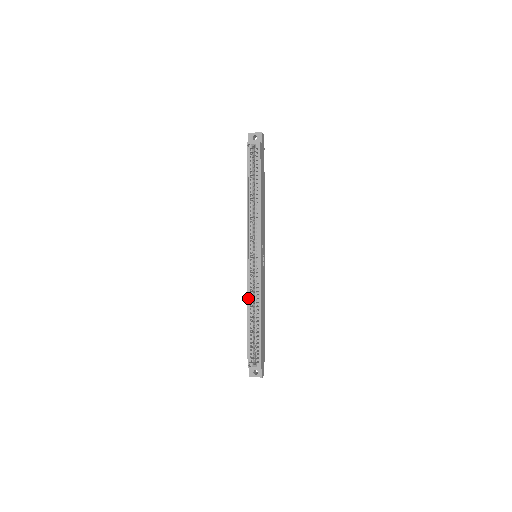
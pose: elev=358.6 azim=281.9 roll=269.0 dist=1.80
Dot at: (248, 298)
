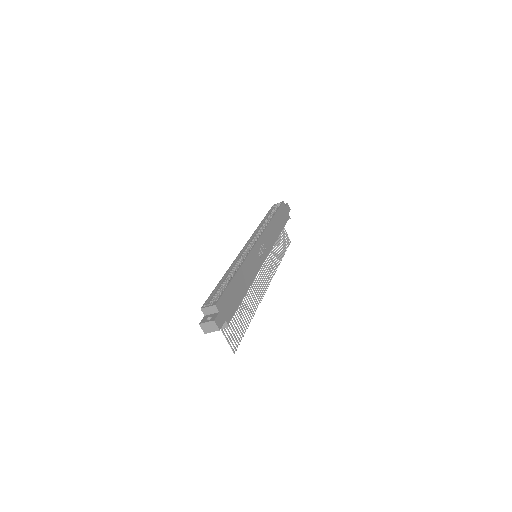
Dot at: (232, 265)
